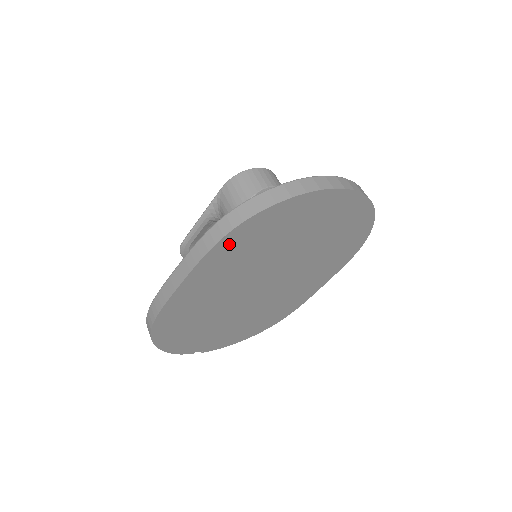
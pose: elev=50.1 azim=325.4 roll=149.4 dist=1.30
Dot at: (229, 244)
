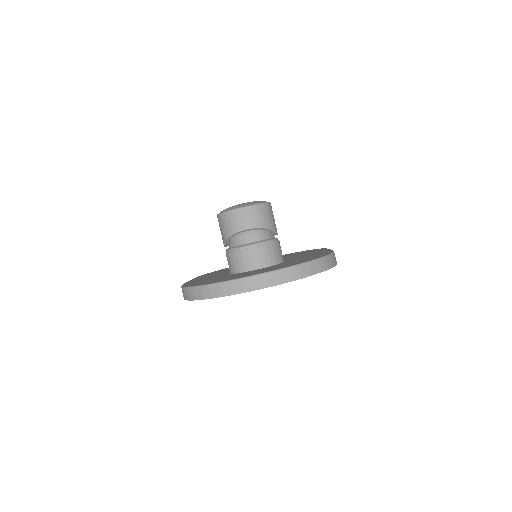
Dot at: occluded
